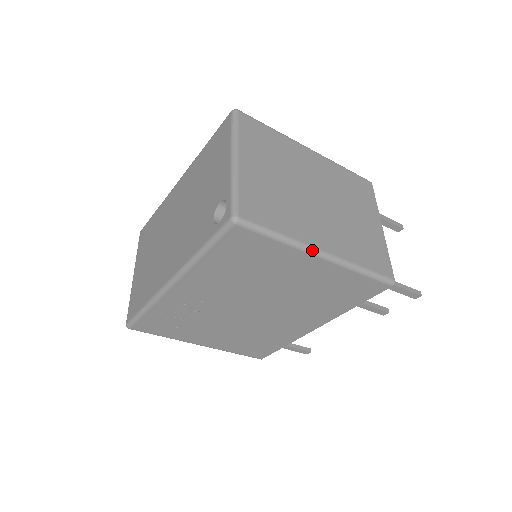
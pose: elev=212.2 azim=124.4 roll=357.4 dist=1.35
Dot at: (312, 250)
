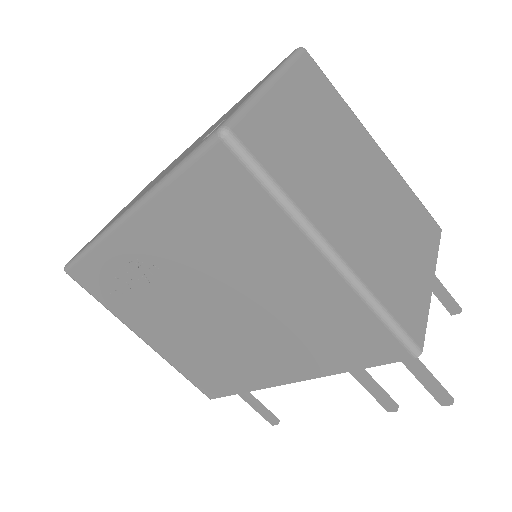
Dot at: (317, 238)
